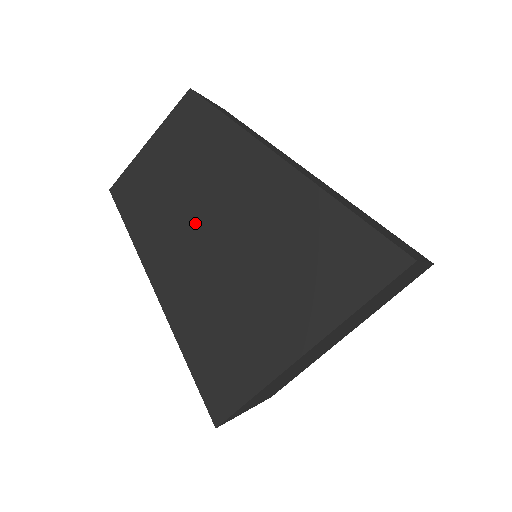
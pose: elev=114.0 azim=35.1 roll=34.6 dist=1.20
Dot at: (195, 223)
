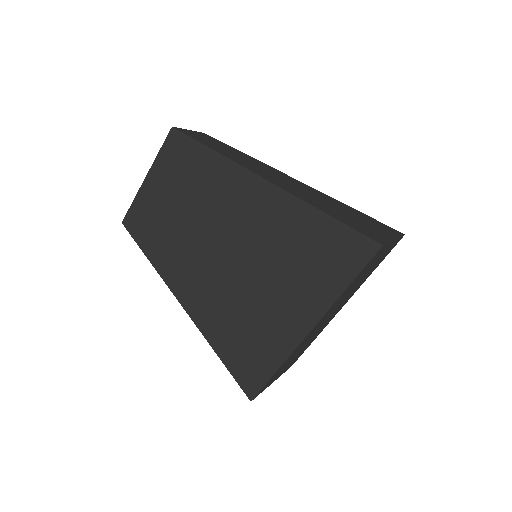
Dot at: (200, 240)
